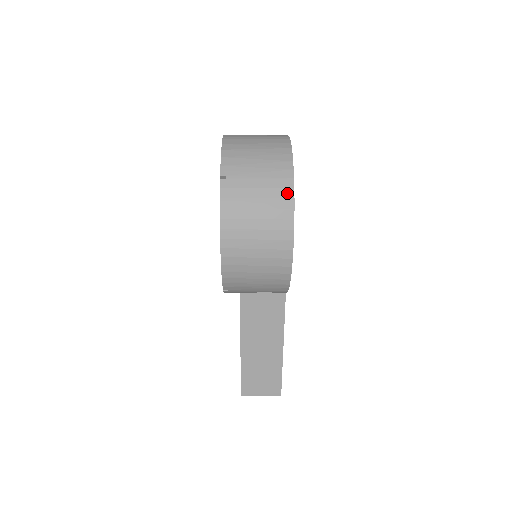
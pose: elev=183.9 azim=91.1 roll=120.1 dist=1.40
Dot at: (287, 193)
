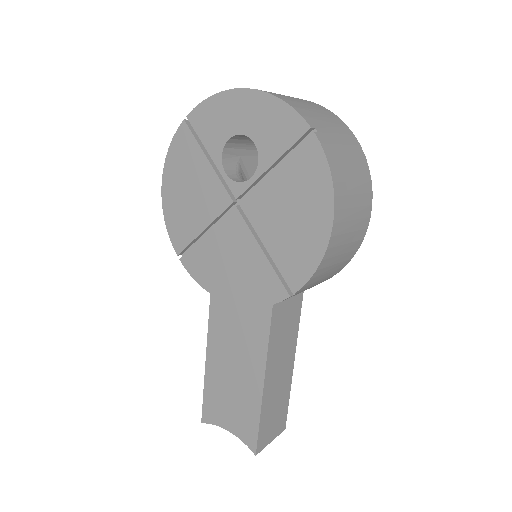
Dot at: (360, 151)
